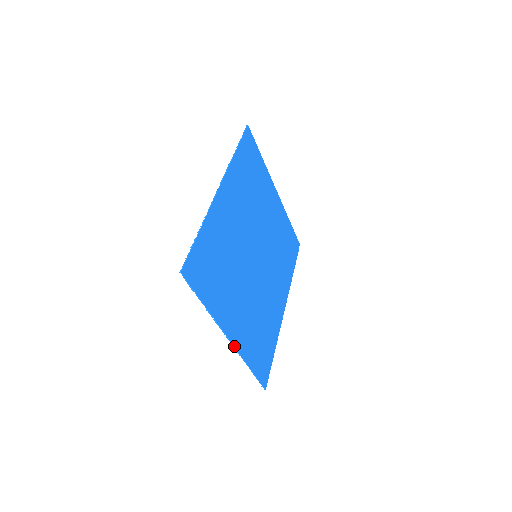
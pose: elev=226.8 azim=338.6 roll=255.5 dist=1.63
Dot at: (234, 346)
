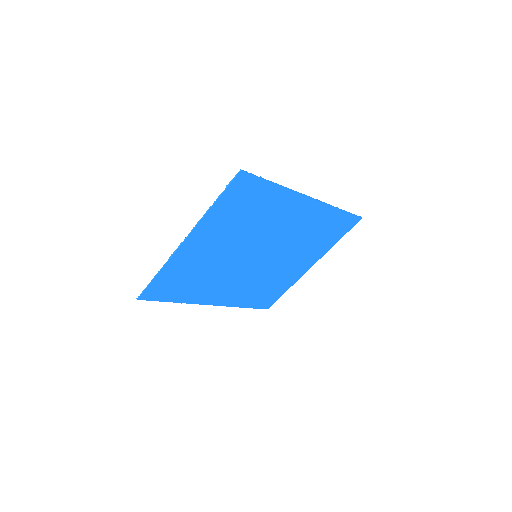
Dot at: (178, 248)
